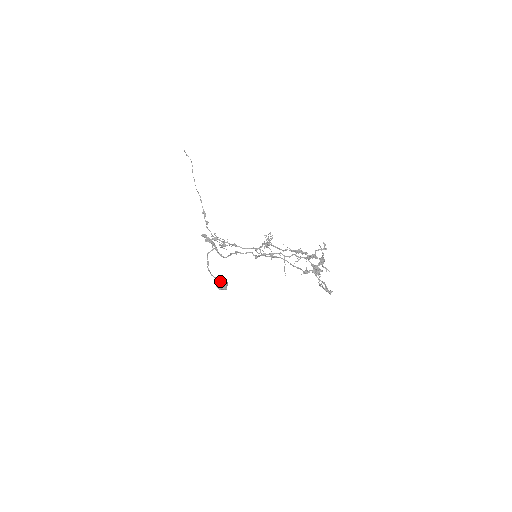
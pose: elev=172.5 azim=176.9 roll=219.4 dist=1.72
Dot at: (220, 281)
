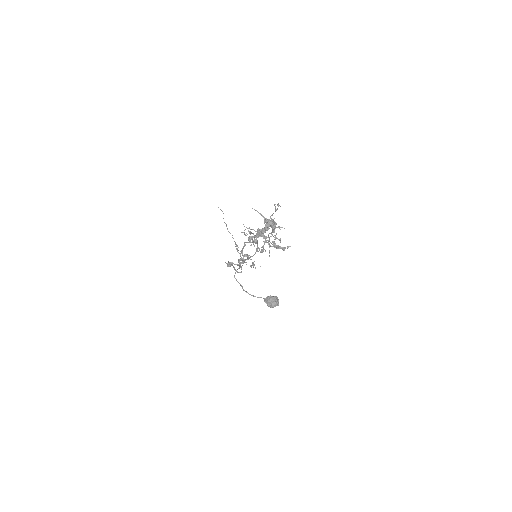
Dot at: (266, 299)
